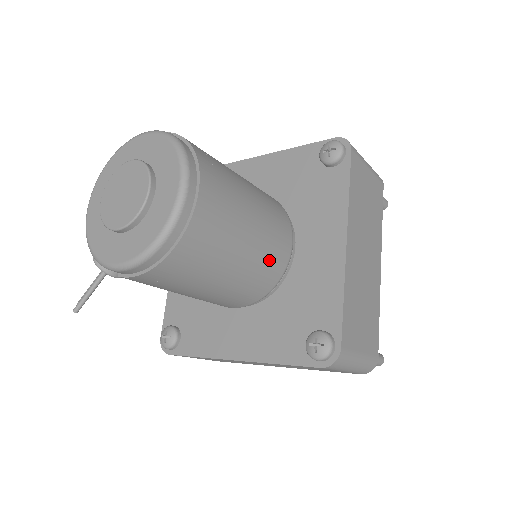
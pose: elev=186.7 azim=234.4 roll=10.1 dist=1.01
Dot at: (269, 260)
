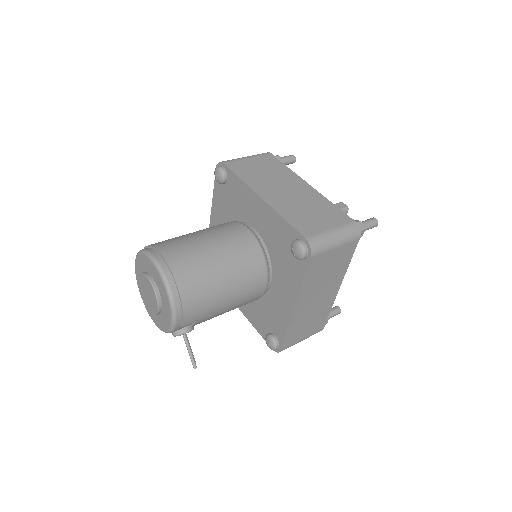
Dot at: (240, 247)
